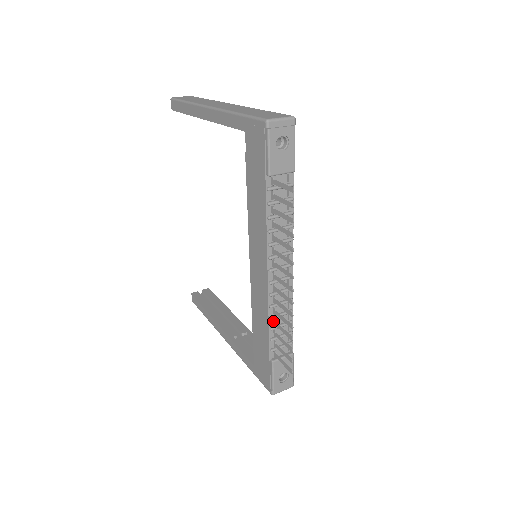
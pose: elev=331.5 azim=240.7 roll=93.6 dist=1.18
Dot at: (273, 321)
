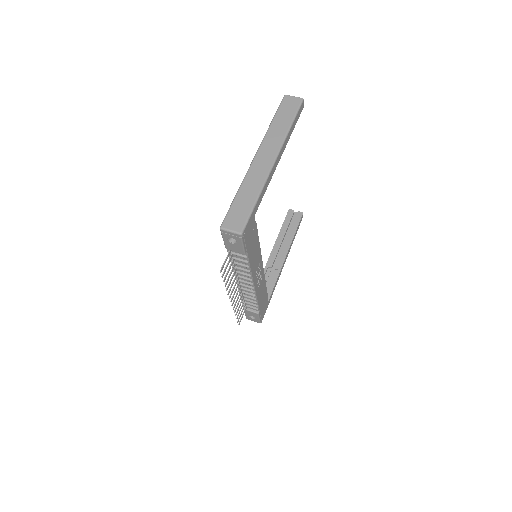
Dot at: (243, 296)
